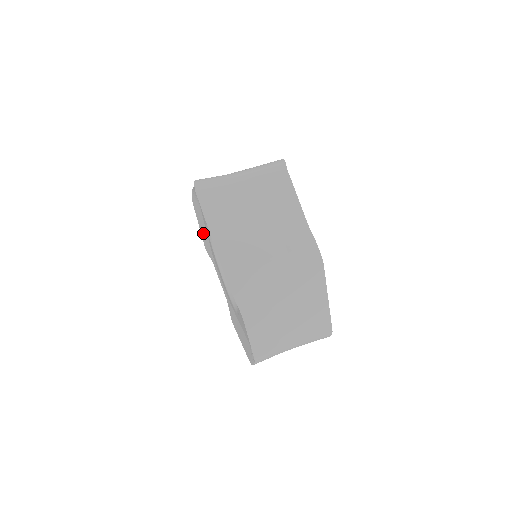
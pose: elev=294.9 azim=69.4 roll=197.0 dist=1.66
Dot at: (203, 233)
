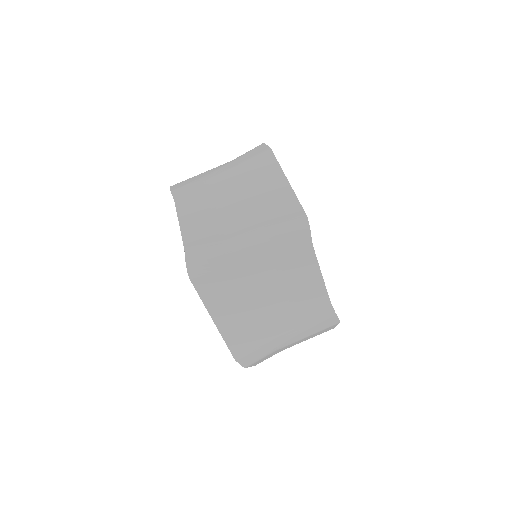
Dot at: occluded
